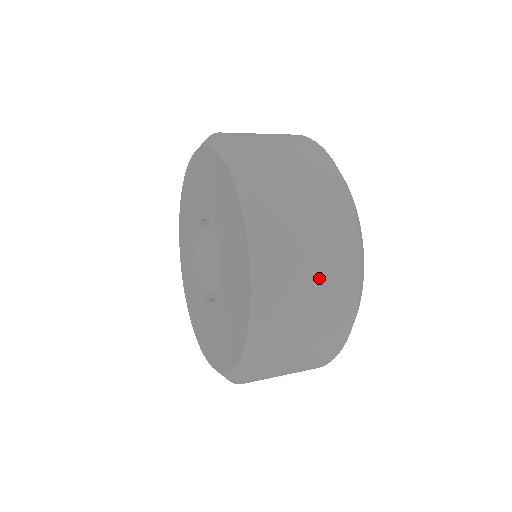
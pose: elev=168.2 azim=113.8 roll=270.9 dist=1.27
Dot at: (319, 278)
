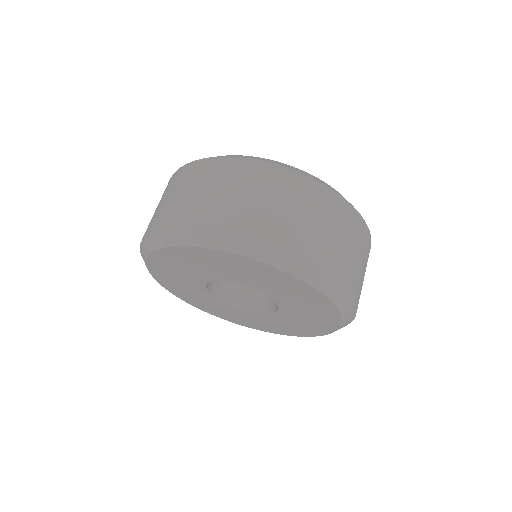
Dot at: (360, 261)
